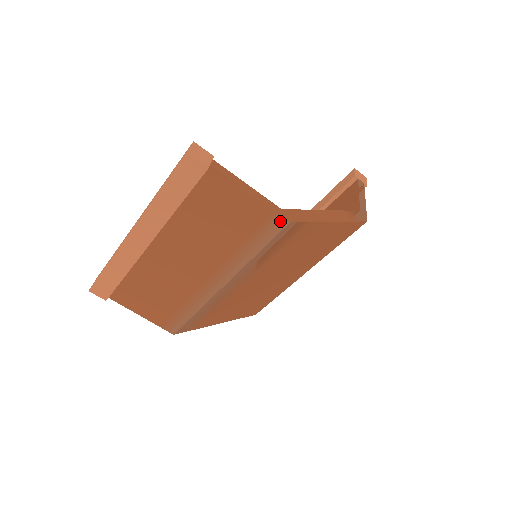
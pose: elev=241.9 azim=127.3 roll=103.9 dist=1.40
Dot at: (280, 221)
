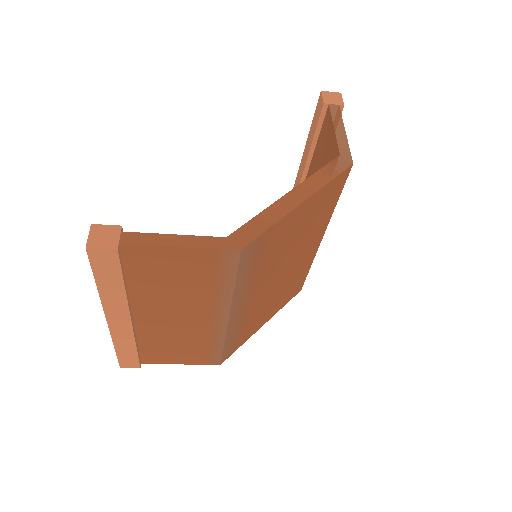
Dot at: (230, 253)
